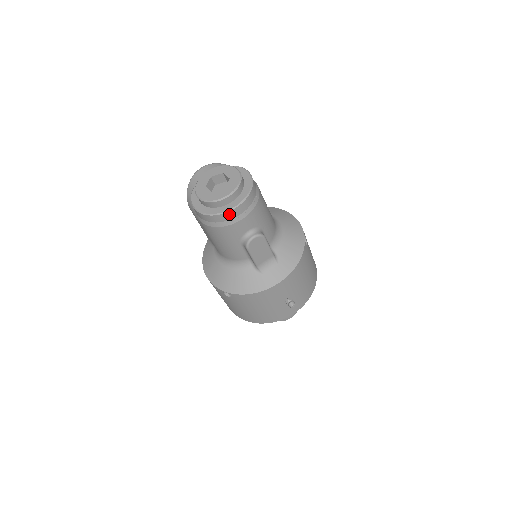
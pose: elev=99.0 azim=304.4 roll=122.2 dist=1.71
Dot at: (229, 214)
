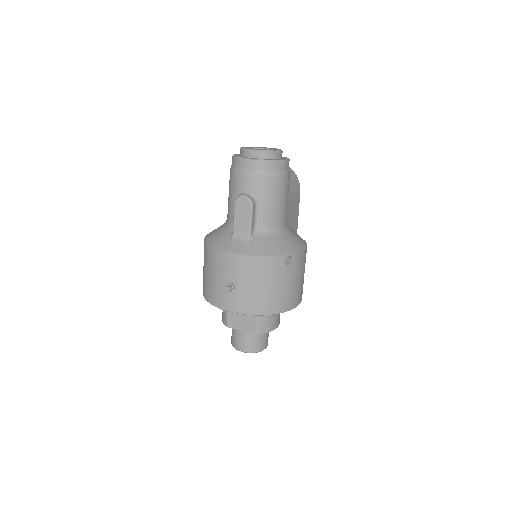
Dot at: (242, 162)
